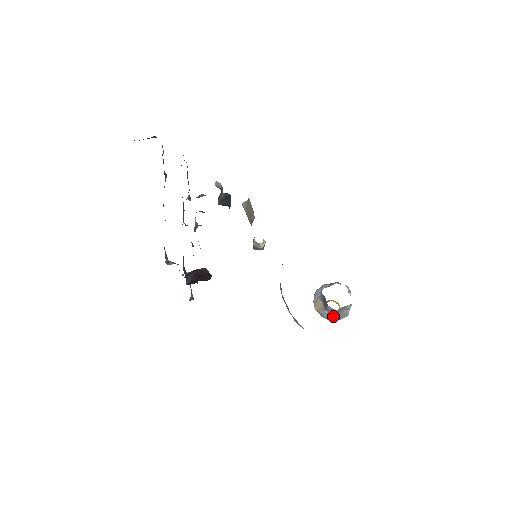
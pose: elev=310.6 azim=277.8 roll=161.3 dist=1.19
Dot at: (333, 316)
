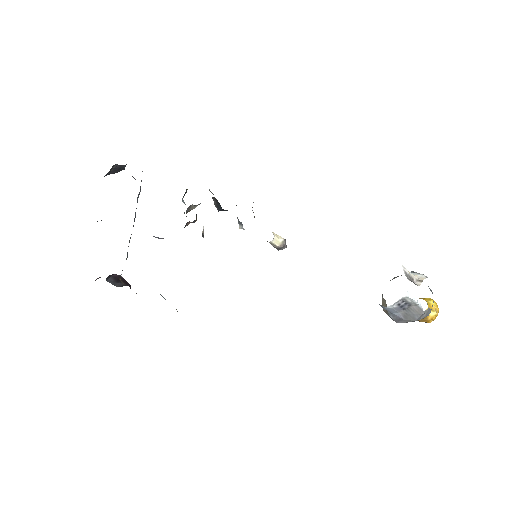
Dot at: (400, 317)
